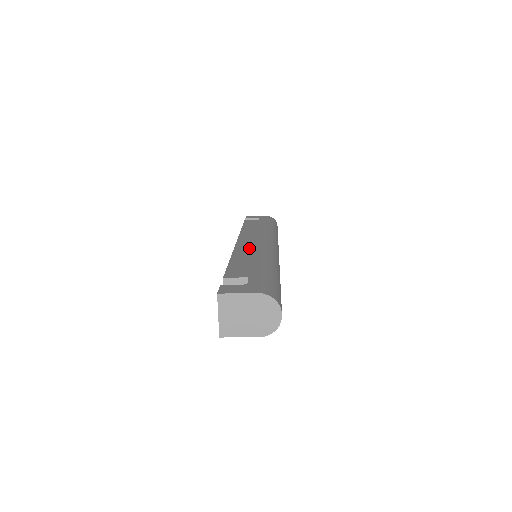
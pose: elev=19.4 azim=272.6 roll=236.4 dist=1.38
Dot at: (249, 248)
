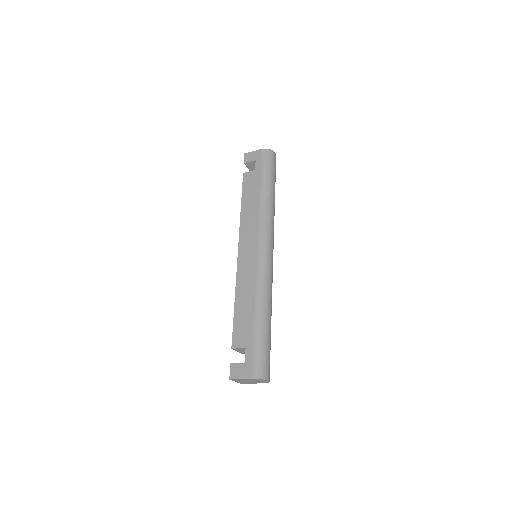
Dot at: (246, 275)
